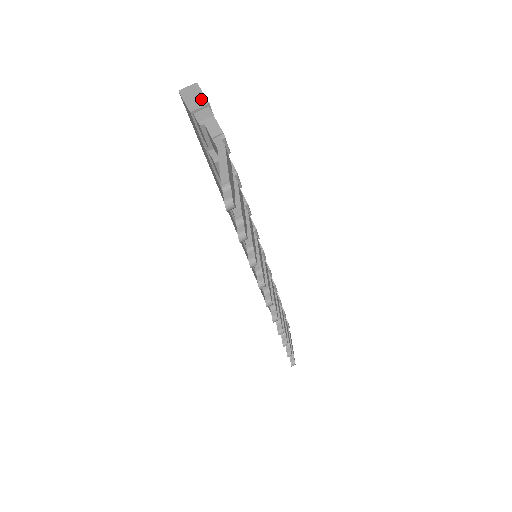
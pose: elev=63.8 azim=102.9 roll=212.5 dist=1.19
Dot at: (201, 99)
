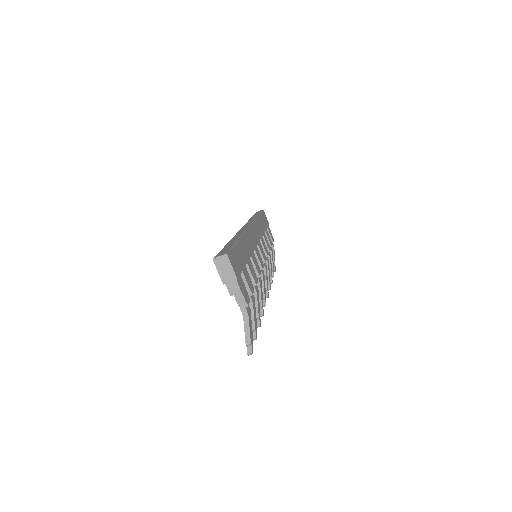
Dot at: (231, 274)
